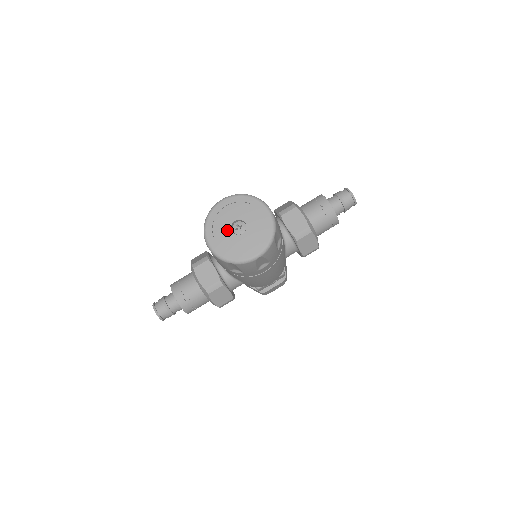
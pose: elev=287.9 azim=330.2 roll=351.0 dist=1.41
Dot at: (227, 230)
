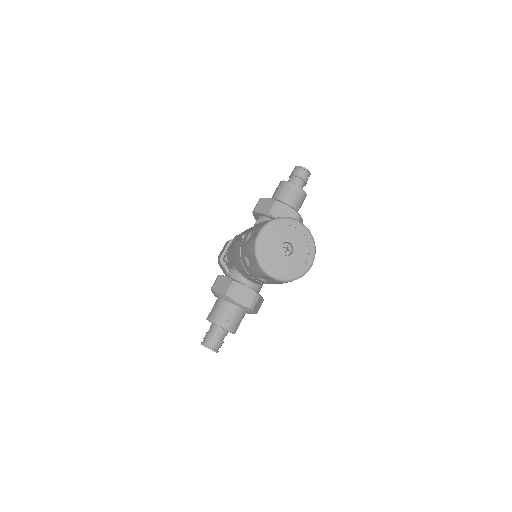
Dot at: (279, 256)
